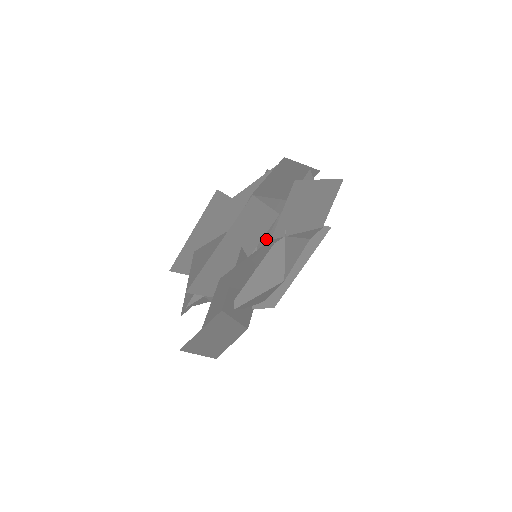
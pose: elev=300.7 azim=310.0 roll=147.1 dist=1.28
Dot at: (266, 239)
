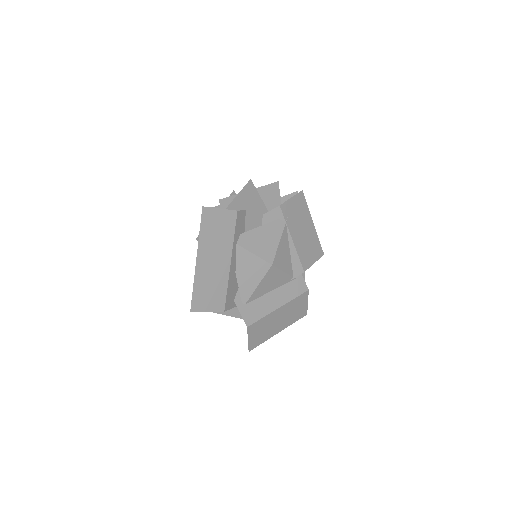
Dot at: occluded
